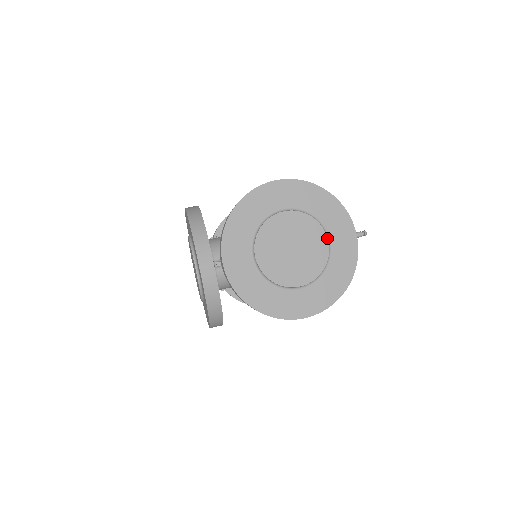
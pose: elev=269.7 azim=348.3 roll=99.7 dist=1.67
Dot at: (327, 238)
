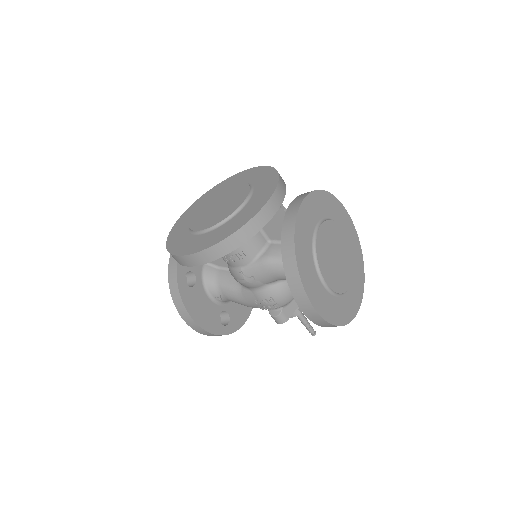
Dot at: occluded
